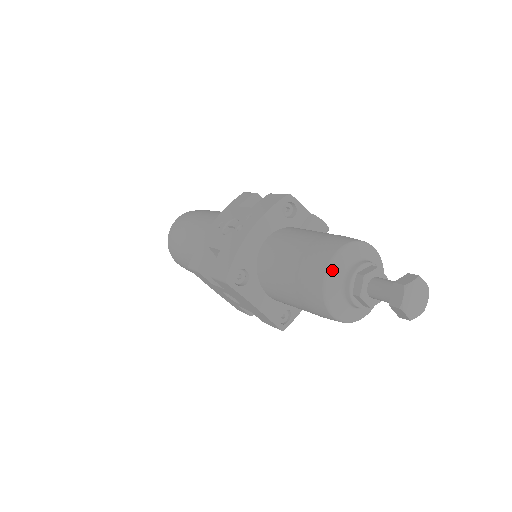
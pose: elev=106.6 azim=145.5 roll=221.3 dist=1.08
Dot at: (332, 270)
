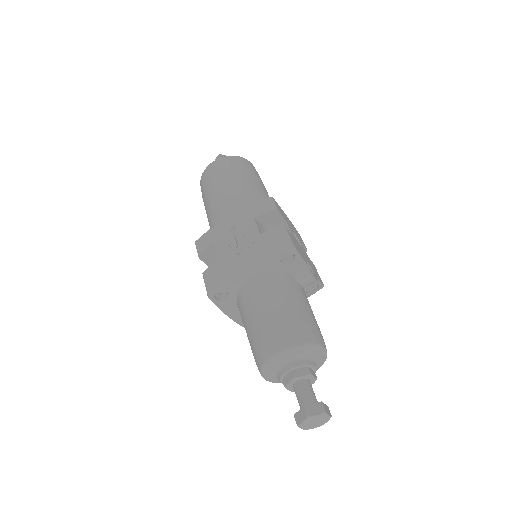
Dot at: (274, 359)
